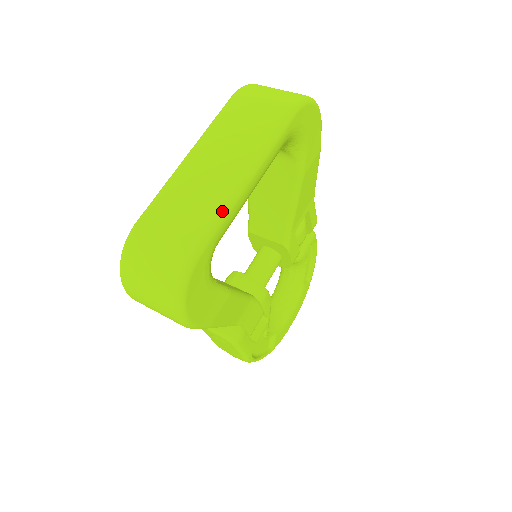
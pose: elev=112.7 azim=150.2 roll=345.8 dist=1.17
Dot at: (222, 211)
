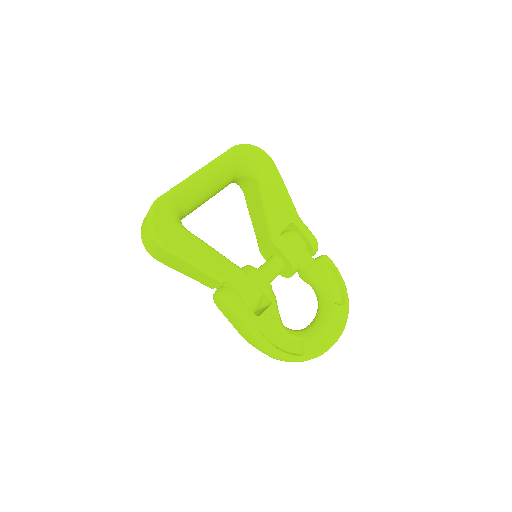
Dot at: (179, 184)
